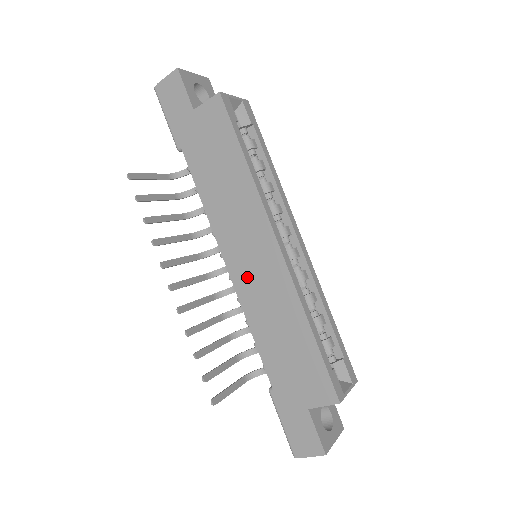
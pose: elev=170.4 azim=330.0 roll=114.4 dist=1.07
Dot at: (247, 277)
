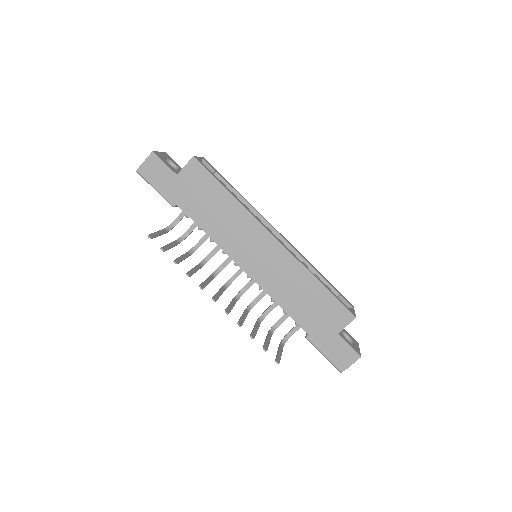
Dot at: (261, 269)
